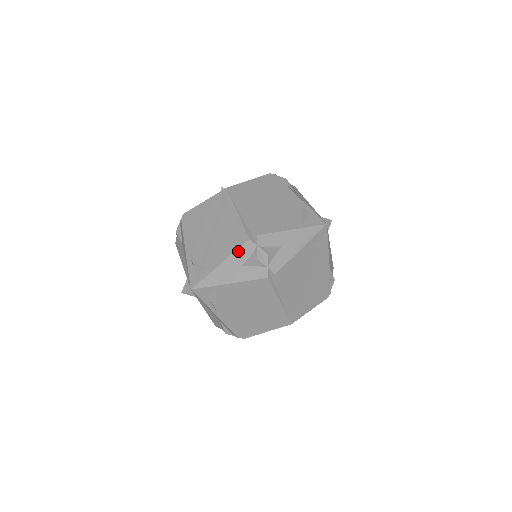
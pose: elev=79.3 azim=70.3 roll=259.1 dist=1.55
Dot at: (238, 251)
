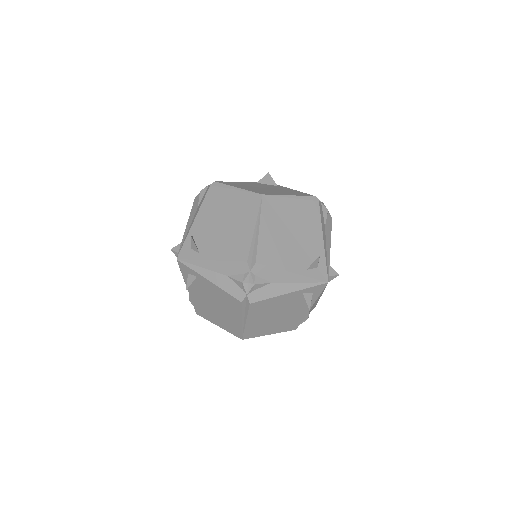
Dot at: (232, 263)
